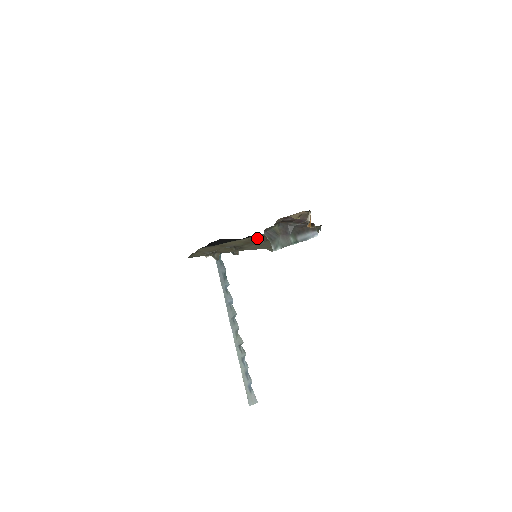
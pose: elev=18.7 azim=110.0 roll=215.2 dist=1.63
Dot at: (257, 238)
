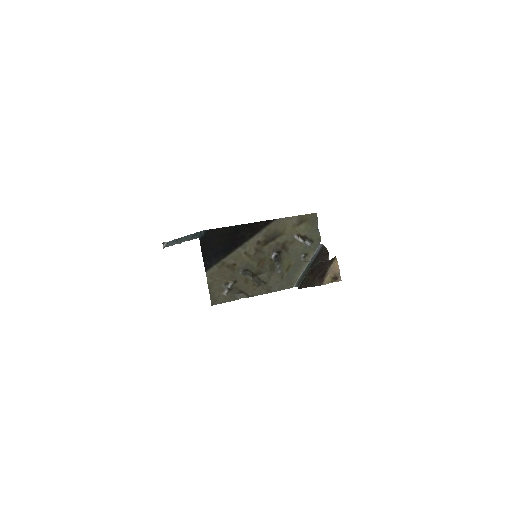
Dot at: (264, 249)
